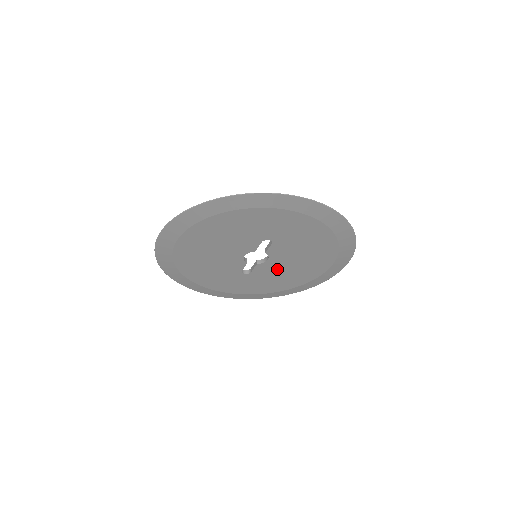
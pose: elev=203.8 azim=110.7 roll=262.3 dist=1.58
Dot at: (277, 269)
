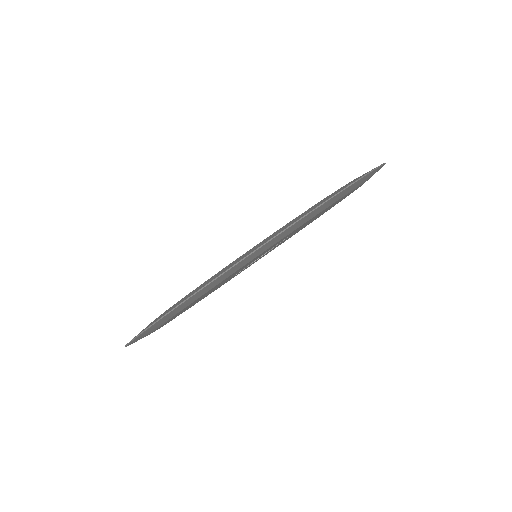
Dot at: (272, 249)
